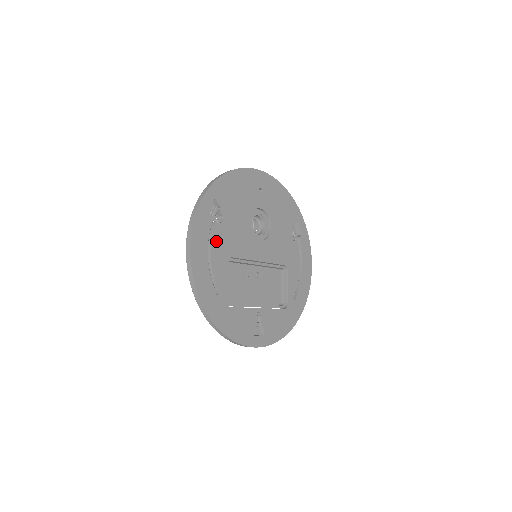
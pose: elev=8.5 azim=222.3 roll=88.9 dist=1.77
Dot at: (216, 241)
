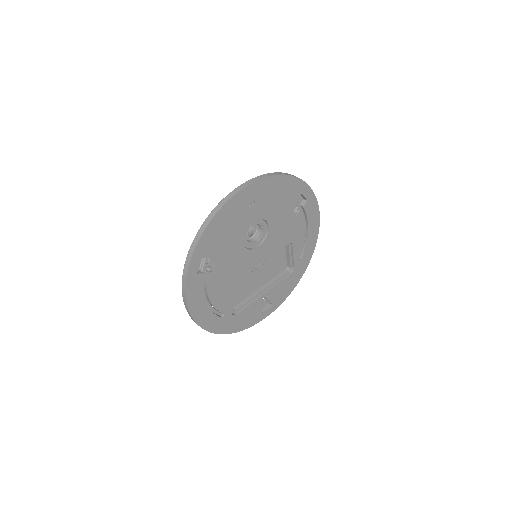
Dot at: (212, 286)
